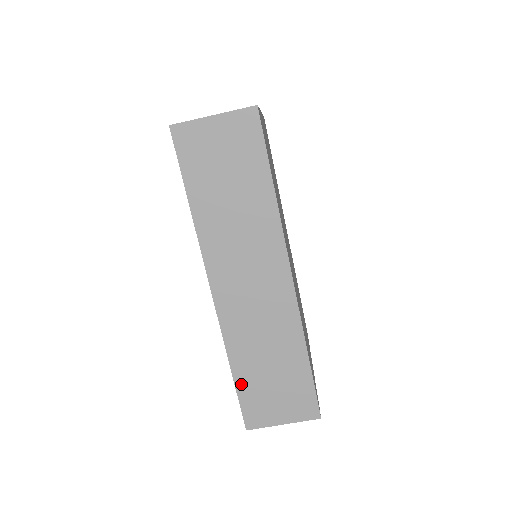
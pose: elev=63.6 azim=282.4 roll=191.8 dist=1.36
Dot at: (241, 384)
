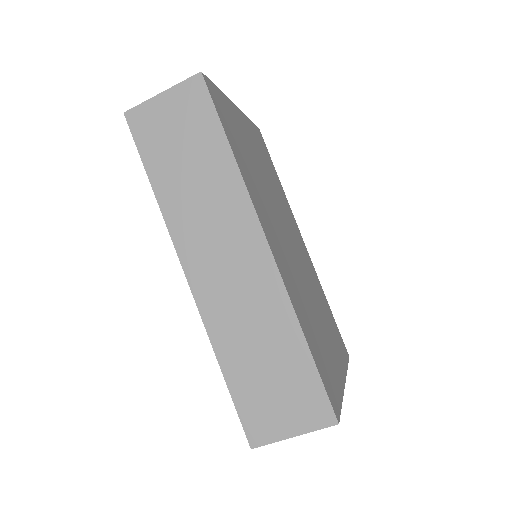
Dot at: (235, 387)
